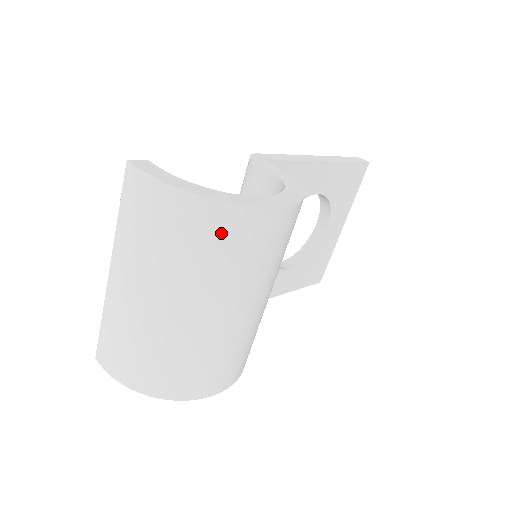
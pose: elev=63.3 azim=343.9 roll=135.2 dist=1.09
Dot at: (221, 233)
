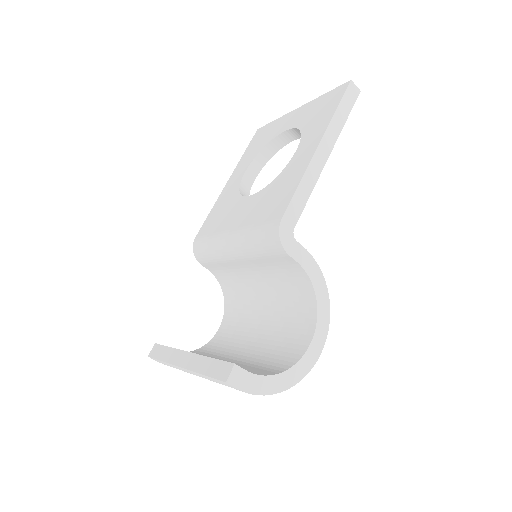
Dot at: occluded
